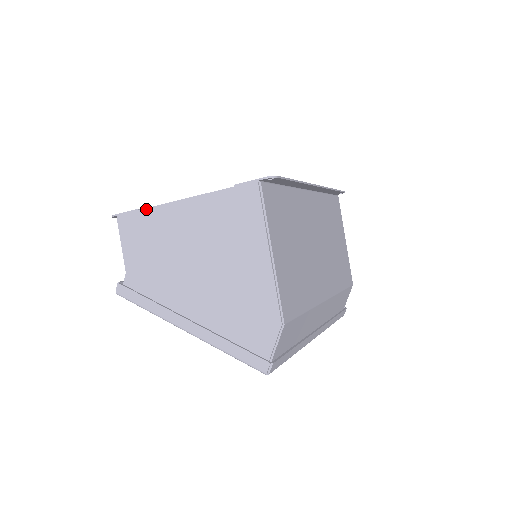
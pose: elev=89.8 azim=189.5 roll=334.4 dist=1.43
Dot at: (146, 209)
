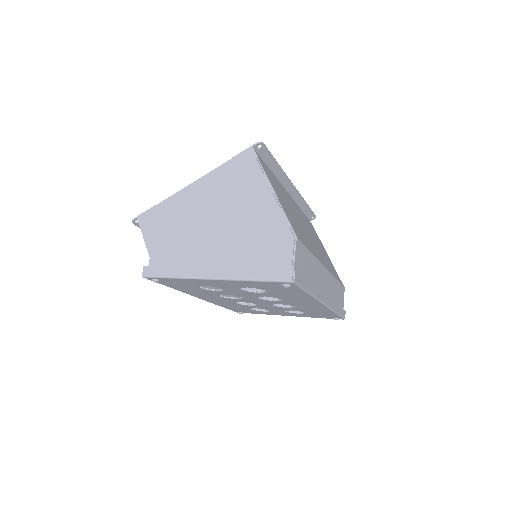
Dot at: (163, 201)
